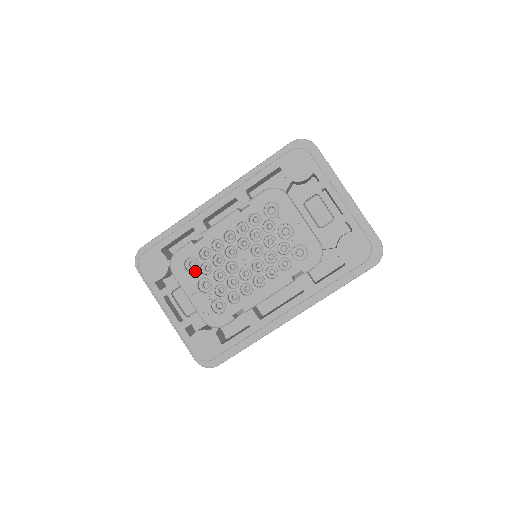
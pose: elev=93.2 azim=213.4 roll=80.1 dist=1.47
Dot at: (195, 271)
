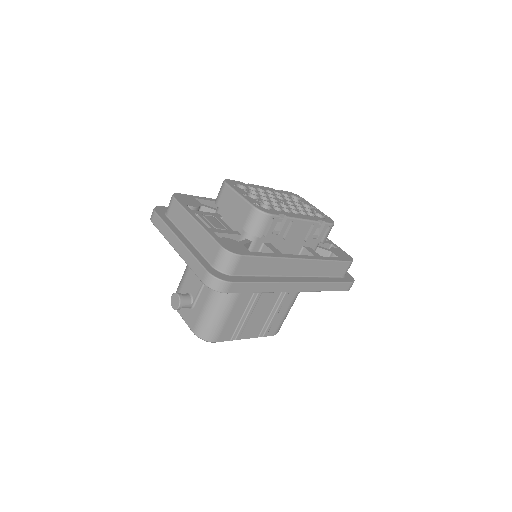
Dot at: (245, 190)
